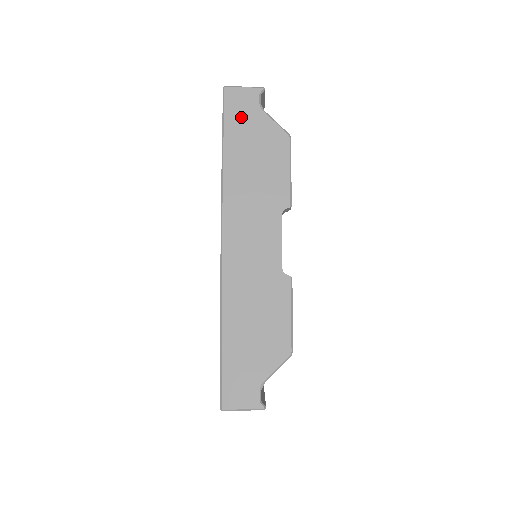
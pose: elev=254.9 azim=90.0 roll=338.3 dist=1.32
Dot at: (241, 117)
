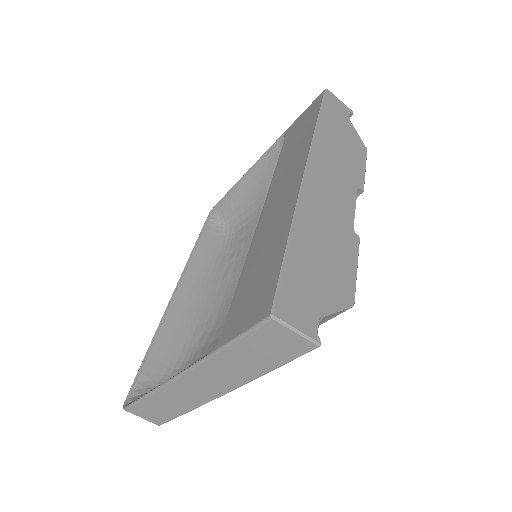
Dot at: (336, 112)
